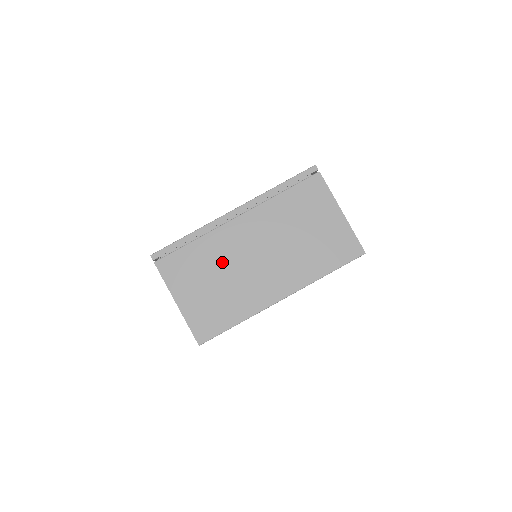
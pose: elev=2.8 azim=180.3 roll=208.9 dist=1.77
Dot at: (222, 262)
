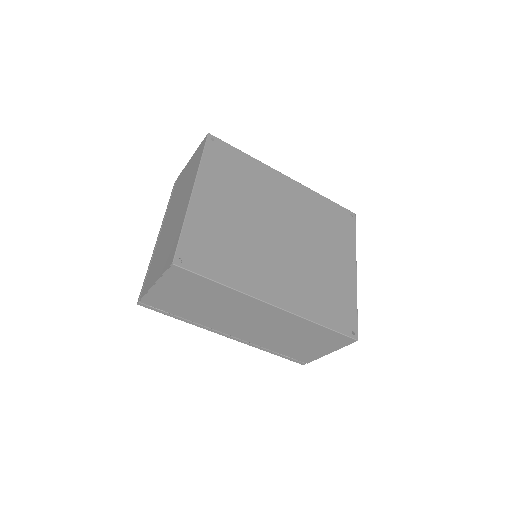
Dot at: (163, 244)
